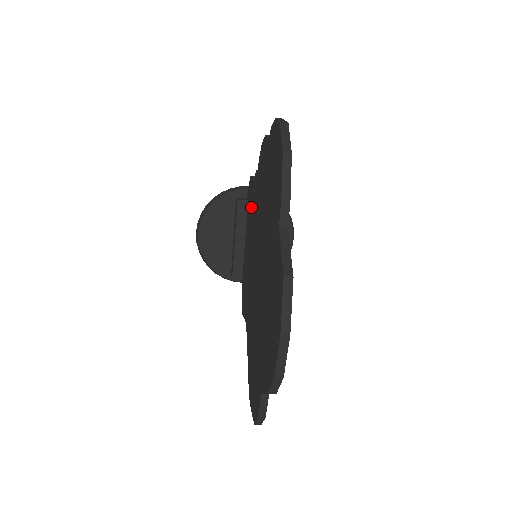
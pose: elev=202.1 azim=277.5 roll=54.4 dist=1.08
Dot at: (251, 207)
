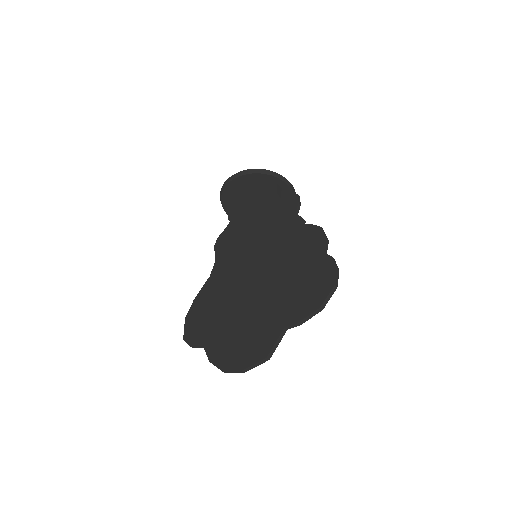
Dot at: (280, 220)
